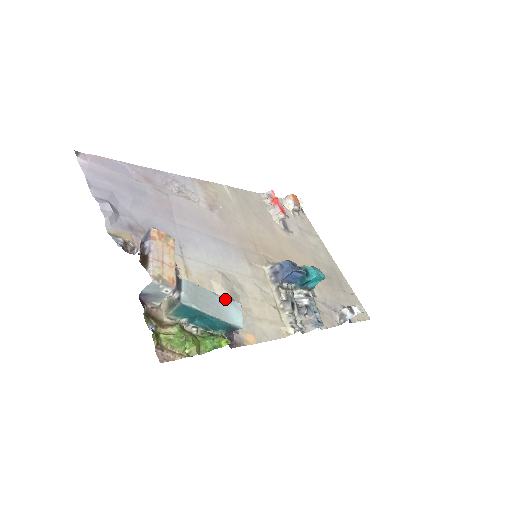
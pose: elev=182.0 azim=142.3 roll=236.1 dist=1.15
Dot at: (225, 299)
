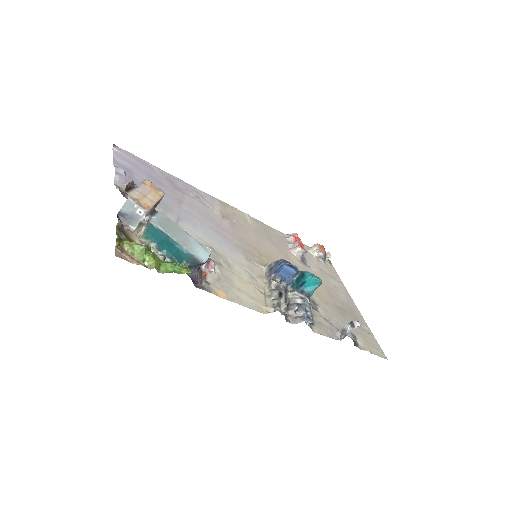
Dot at: (196, 240)
